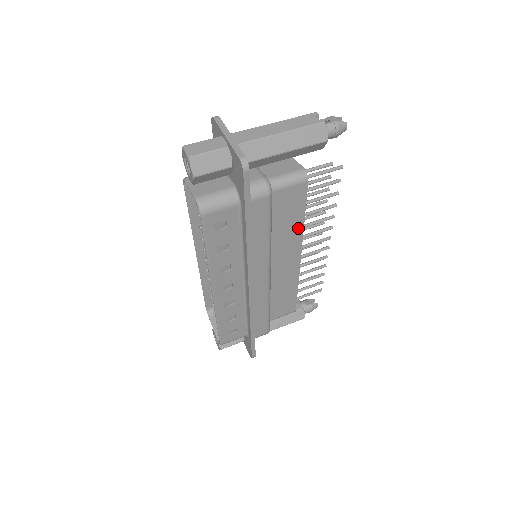
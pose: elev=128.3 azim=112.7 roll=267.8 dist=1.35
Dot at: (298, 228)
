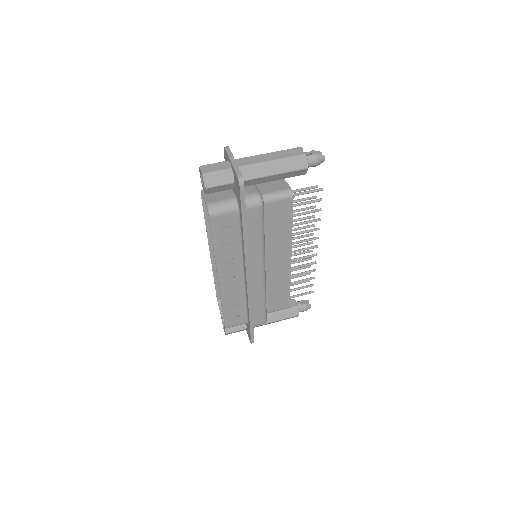
Dot at: (287, 235)
